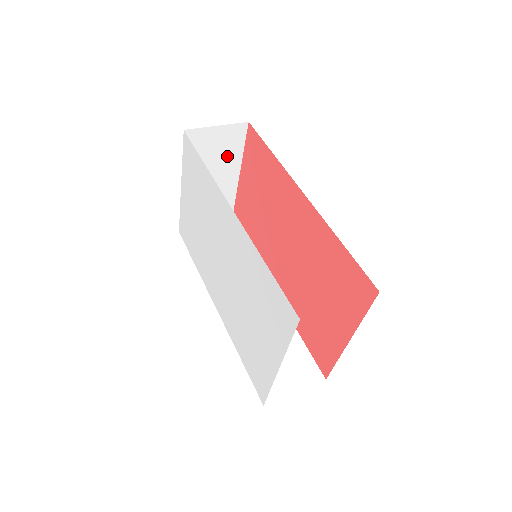
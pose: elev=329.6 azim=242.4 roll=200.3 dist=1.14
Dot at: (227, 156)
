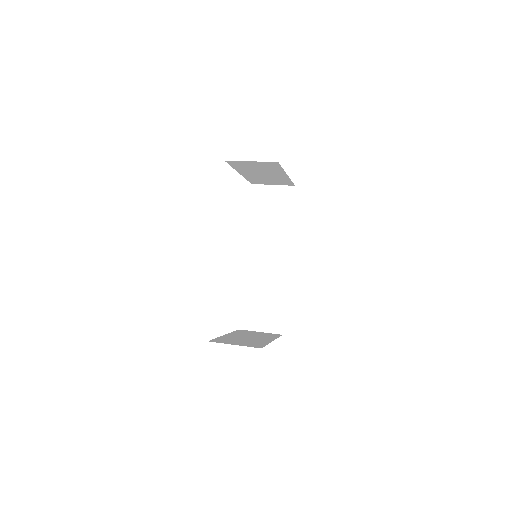
Dot at: (270, 169)
